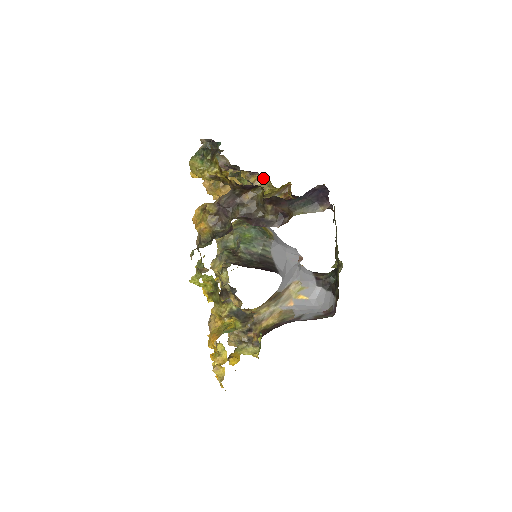
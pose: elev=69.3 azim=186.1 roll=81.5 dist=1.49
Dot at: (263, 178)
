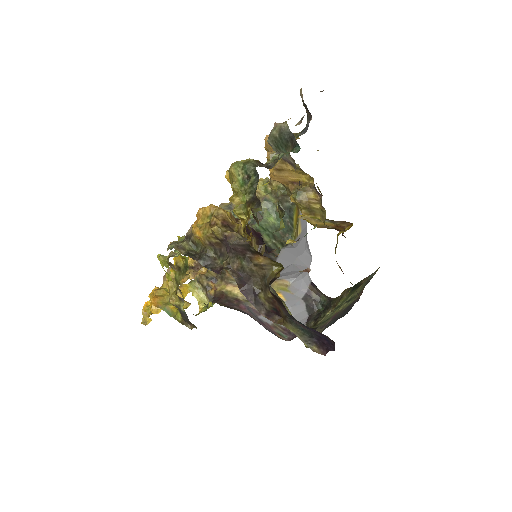
Dot at: (322, 206)
